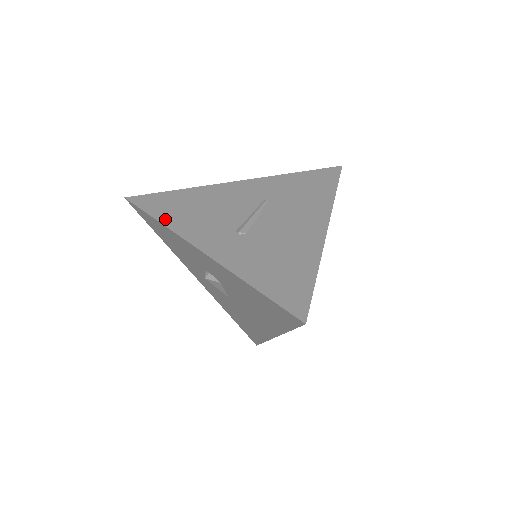
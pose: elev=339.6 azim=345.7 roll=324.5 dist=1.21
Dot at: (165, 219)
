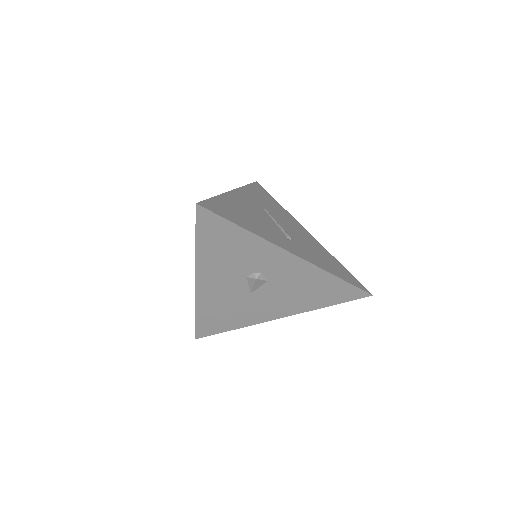
Dot at: (247, 227)
